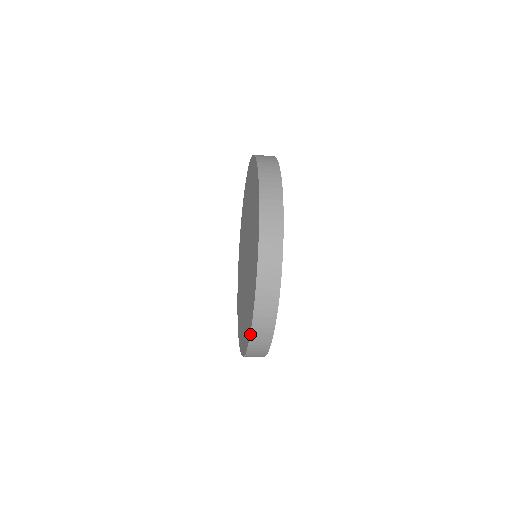
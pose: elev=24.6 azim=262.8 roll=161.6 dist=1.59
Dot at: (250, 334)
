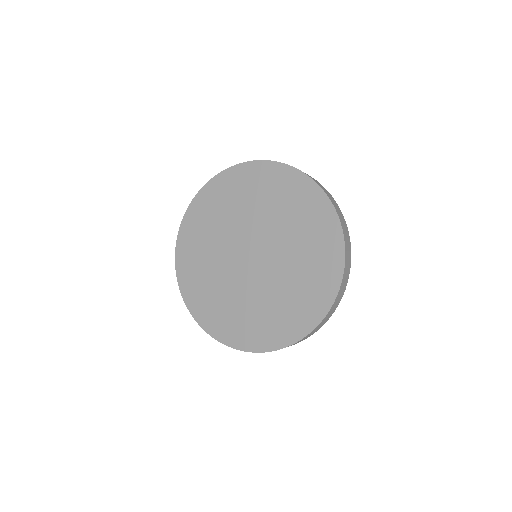
Dot at: occluded
